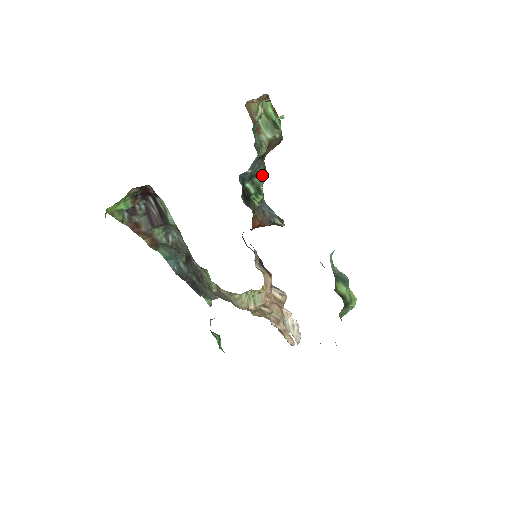
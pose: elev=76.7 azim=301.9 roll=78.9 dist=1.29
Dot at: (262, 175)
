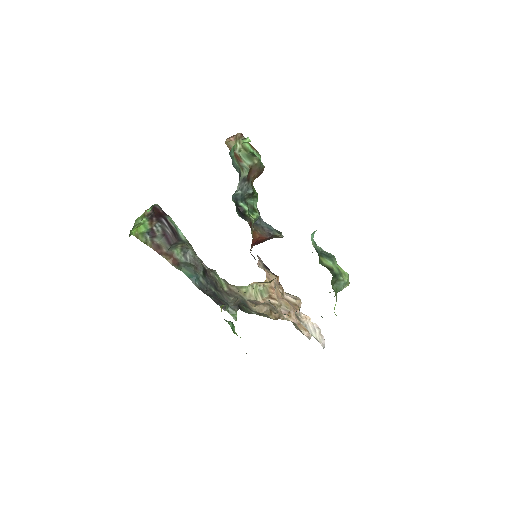
Dot at: (254, 197)
